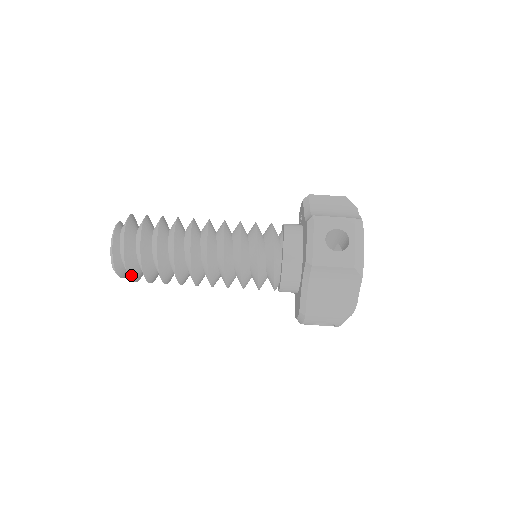
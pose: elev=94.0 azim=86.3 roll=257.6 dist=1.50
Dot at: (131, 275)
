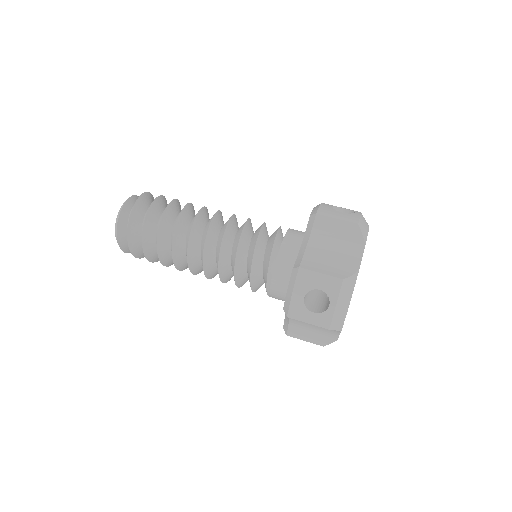
Dot at: (131, 224)
